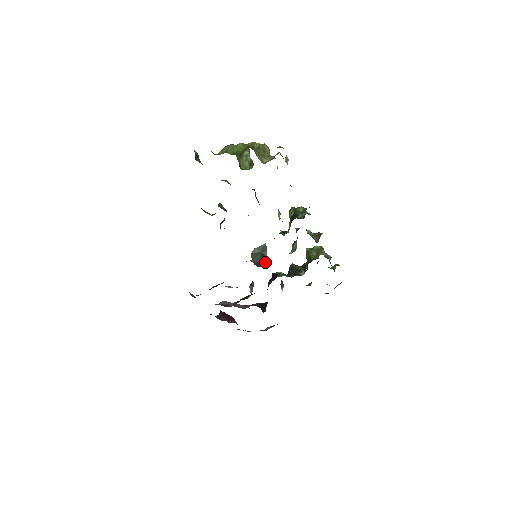
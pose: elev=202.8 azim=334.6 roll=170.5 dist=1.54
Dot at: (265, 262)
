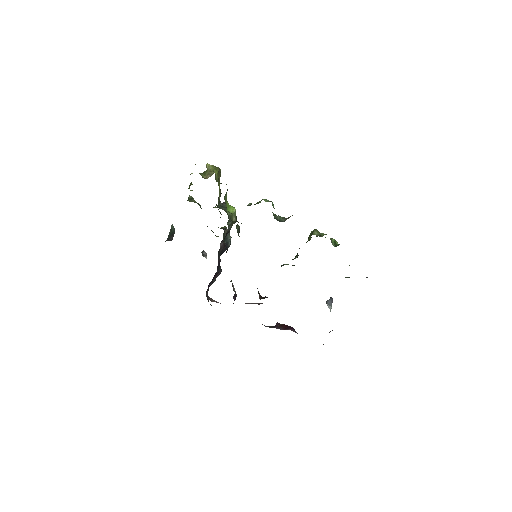
Dot at: (172, 237)
